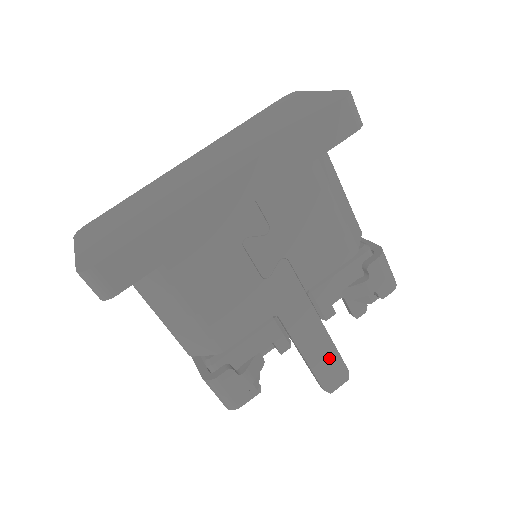
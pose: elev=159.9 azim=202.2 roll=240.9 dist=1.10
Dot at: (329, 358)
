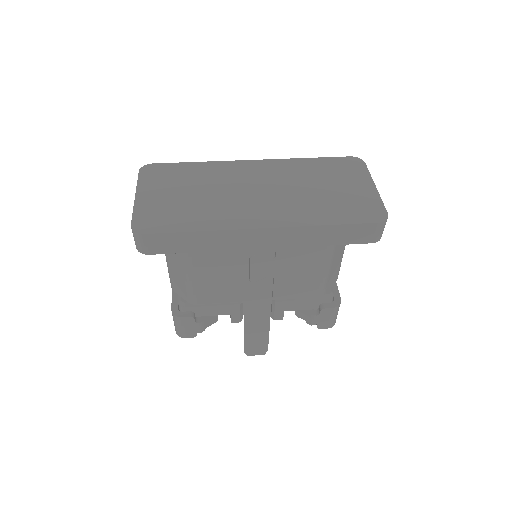
Dot at: (260, 339)
